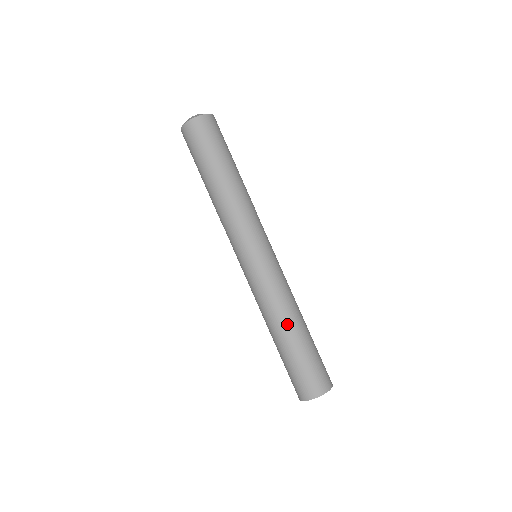
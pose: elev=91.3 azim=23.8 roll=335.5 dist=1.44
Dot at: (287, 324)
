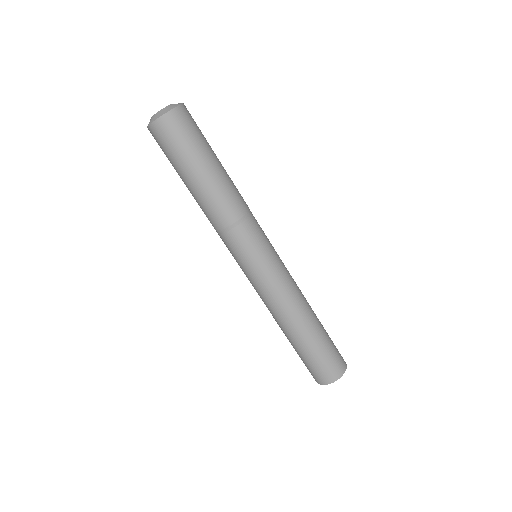
Dot at: (283, 328)
